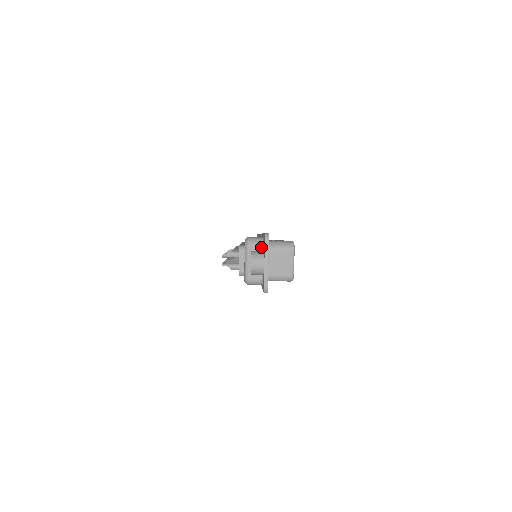
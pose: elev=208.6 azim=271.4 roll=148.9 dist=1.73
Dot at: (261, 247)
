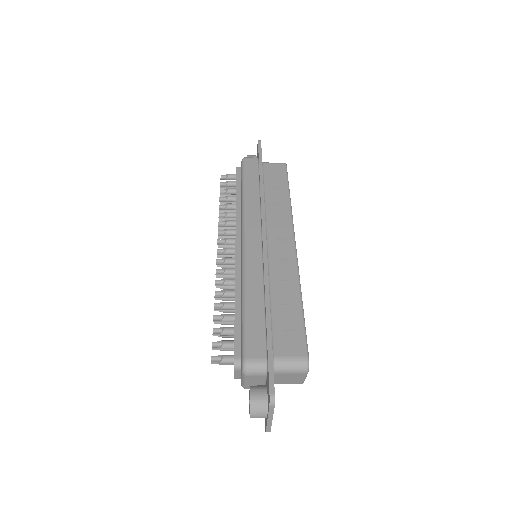
Dot at: (264, 376)
